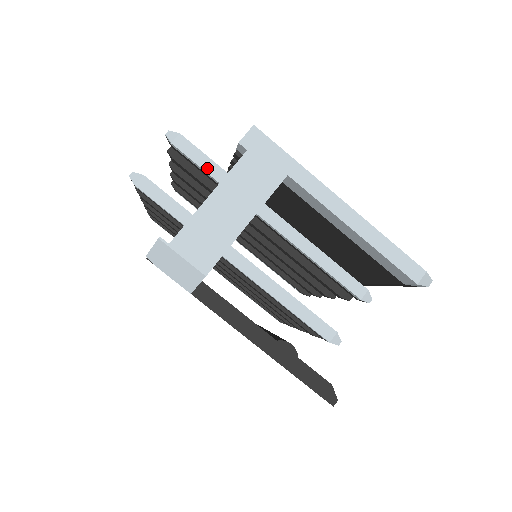
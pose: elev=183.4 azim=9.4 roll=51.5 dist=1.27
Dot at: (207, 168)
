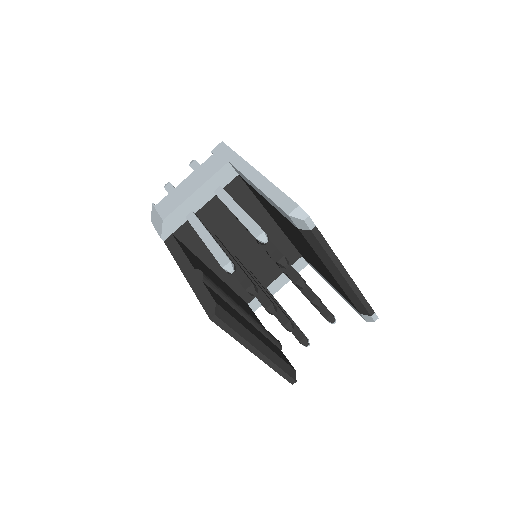
Dot at: occluded
